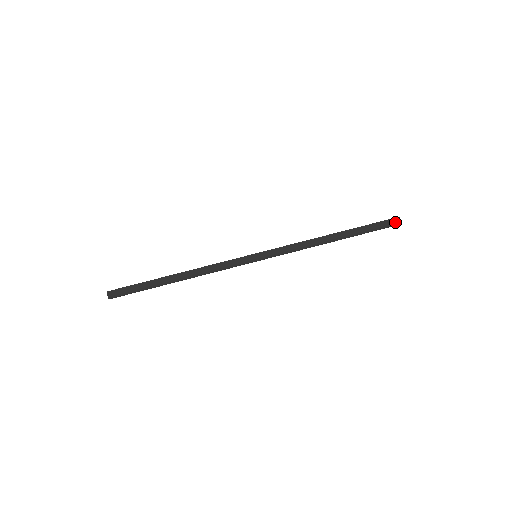
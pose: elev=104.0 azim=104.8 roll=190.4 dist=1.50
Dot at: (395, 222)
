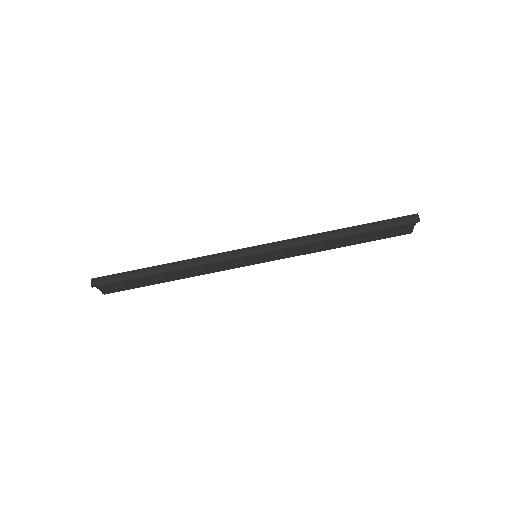
Dot at: (412, 219)
